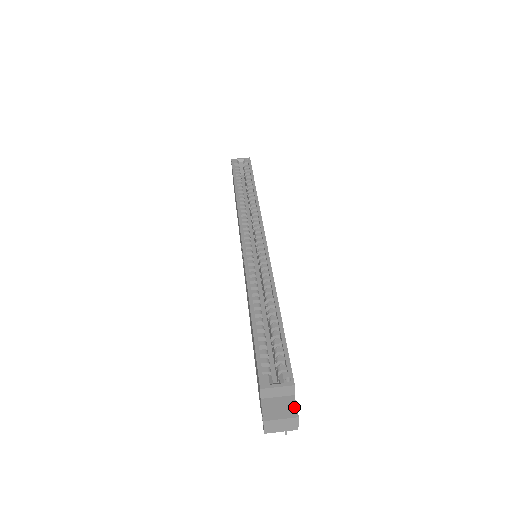
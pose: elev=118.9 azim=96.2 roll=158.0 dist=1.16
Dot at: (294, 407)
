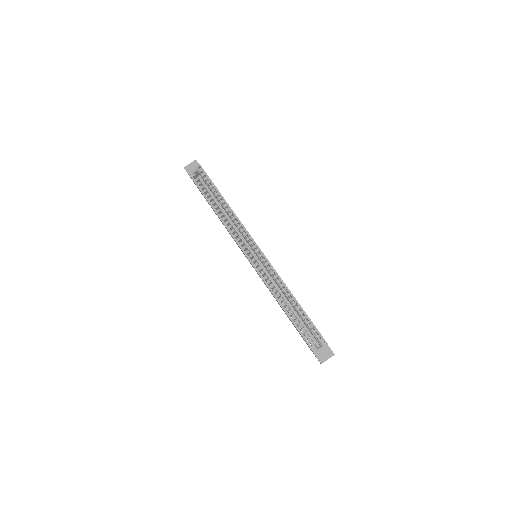
Dot at: (331, 351)
